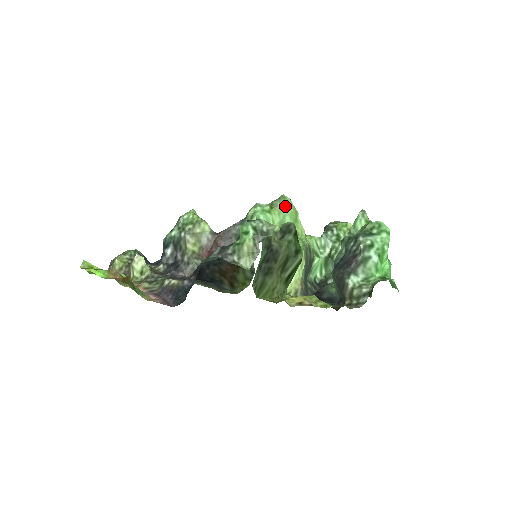
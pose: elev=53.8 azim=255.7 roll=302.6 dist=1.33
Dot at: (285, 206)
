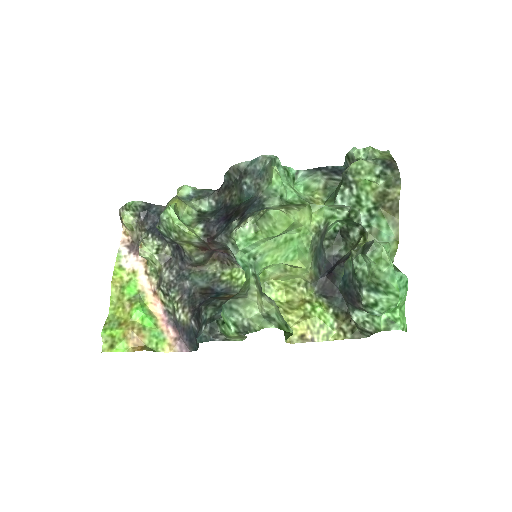
Dot at: (273, 229)
